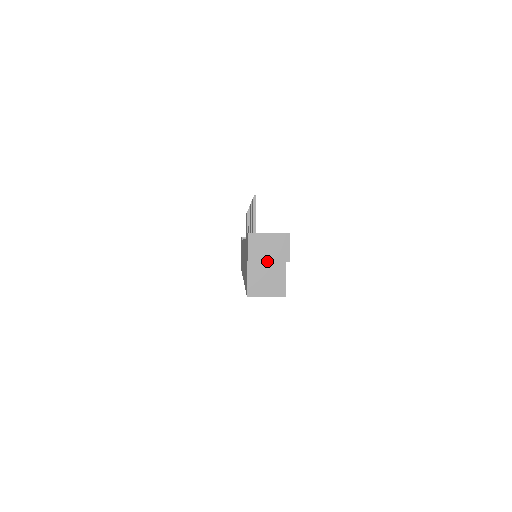
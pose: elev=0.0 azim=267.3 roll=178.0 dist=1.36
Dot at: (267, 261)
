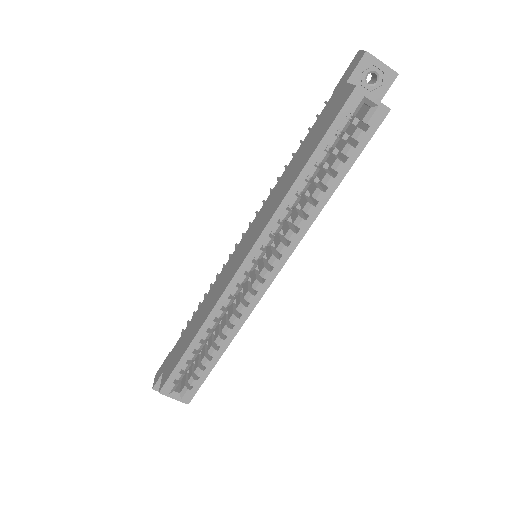
Dot at: (381, 61)
